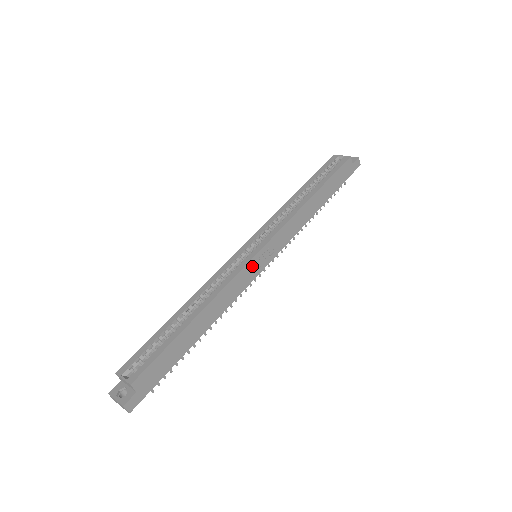
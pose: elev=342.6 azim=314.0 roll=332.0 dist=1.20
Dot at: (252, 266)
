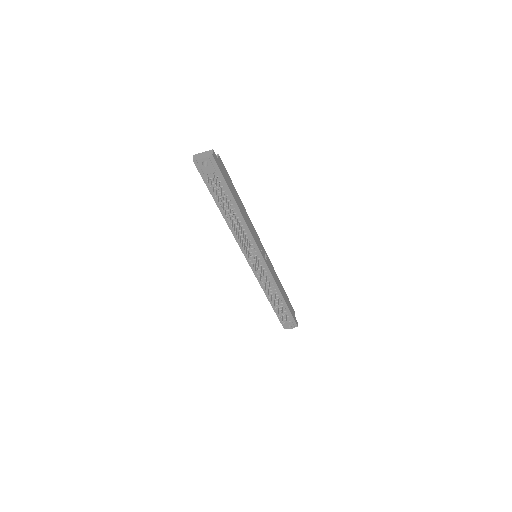
Dot at: (260, 244)
